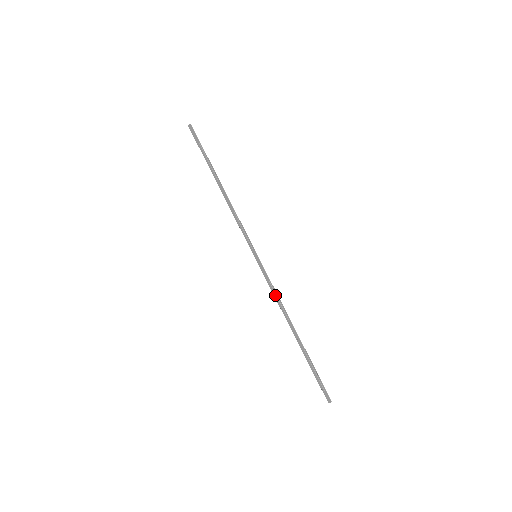
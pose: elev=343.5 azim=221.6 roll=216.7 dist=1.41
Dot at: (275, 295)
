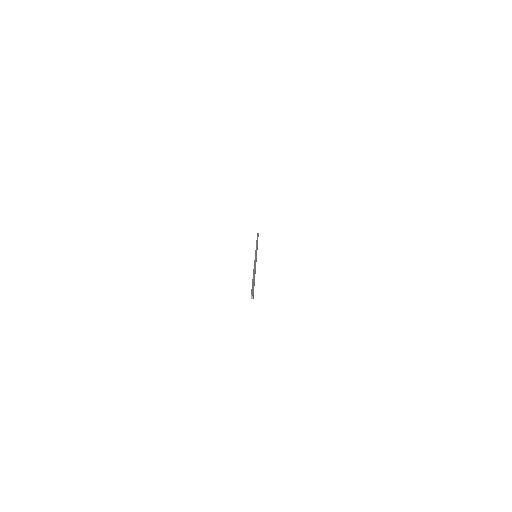
Dot at: (254, 264)
